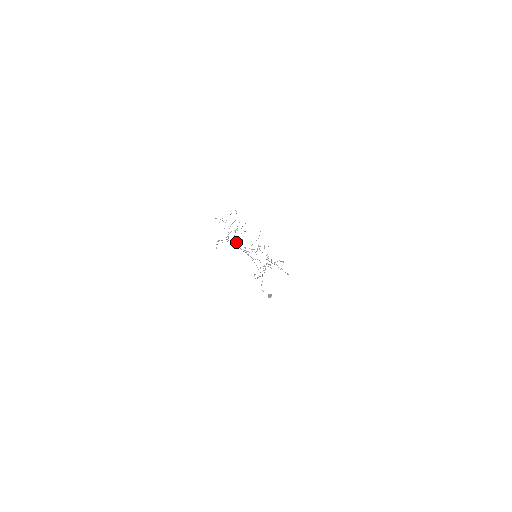
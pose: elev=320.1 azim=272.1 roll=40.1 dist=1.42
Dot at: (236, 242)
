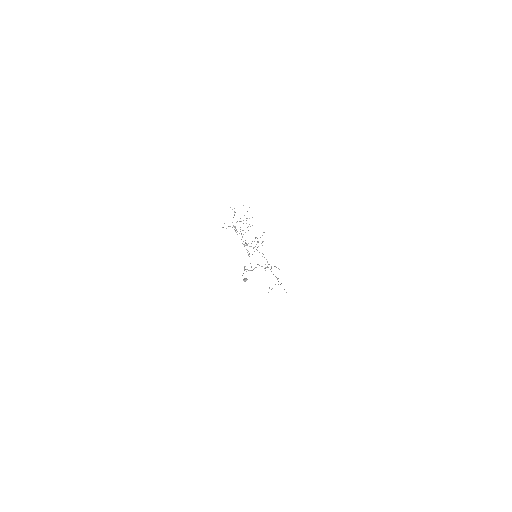
Dot at: (239, 233)
